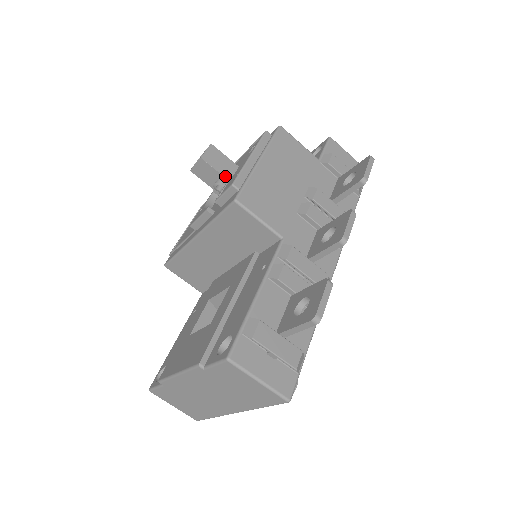
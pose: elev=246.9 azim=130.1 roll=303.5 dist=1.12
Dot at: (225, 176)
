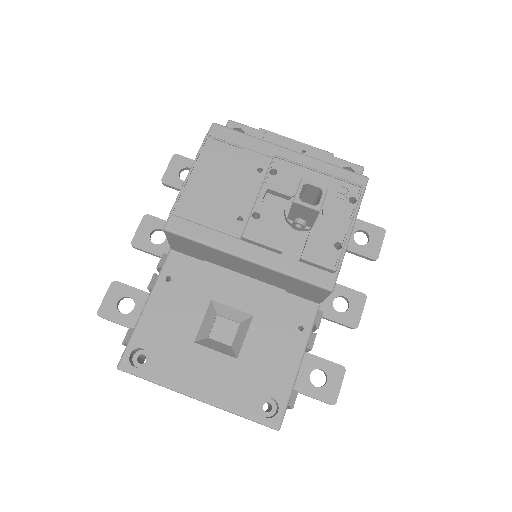
Dot at: occluded
